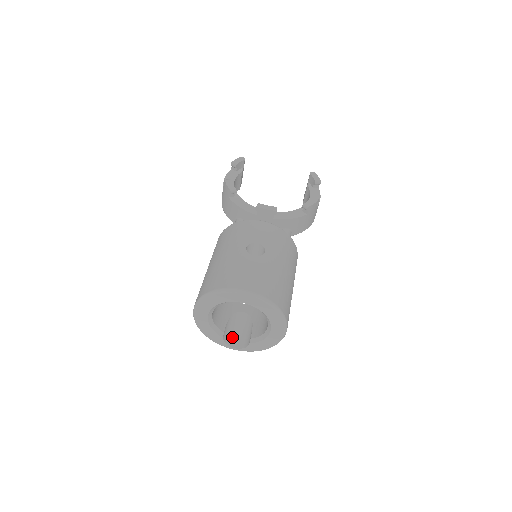
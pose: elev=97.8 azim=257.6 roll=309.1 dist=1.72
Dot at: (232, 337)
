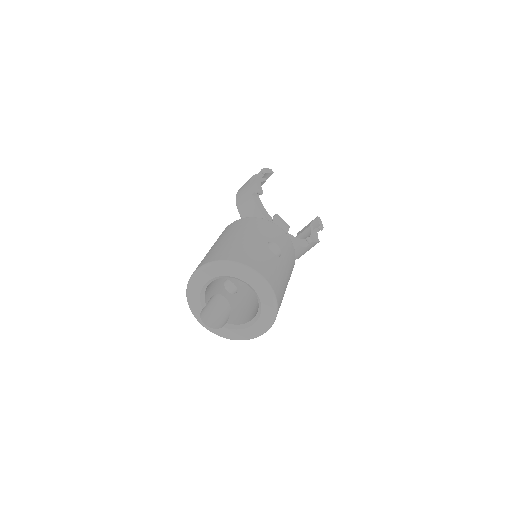
Dot at: (207, 313)
